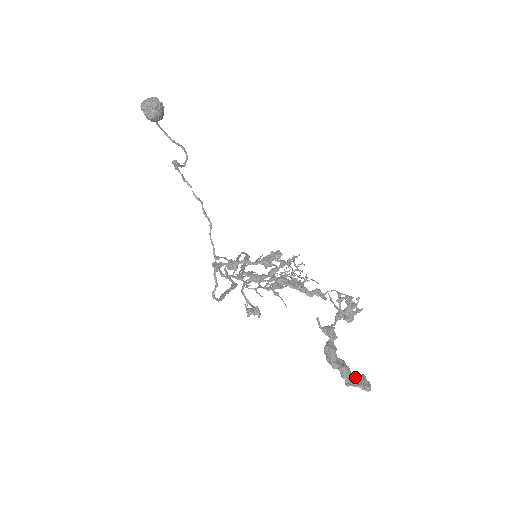
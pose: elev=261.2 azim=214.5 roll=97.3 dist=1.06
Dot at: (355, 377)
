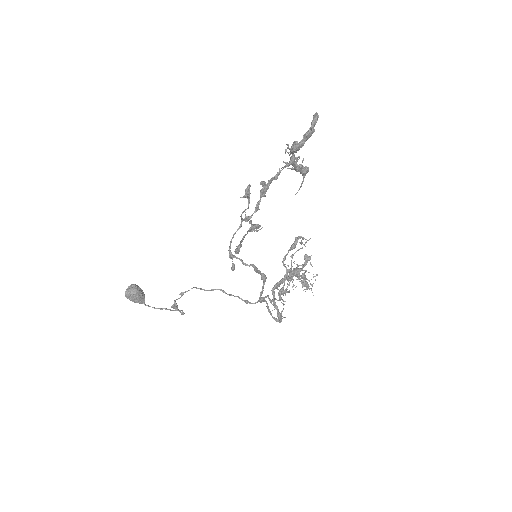
Dot at: (311, 127)
